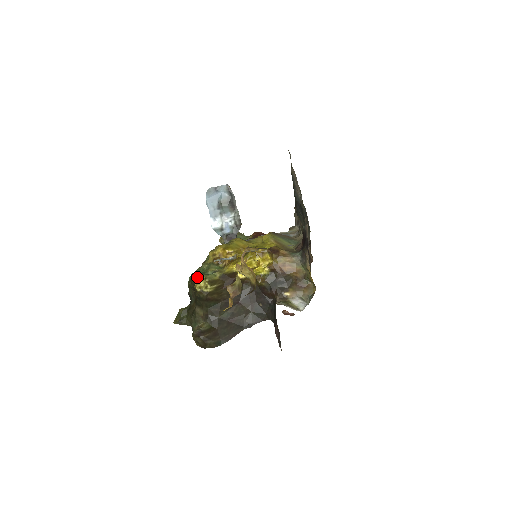
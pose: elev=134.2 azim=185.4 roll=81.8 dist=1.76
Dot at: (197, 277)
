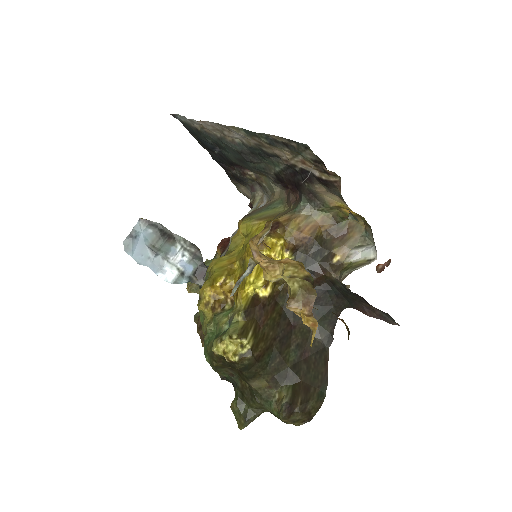
Dot at: (218, 346)
